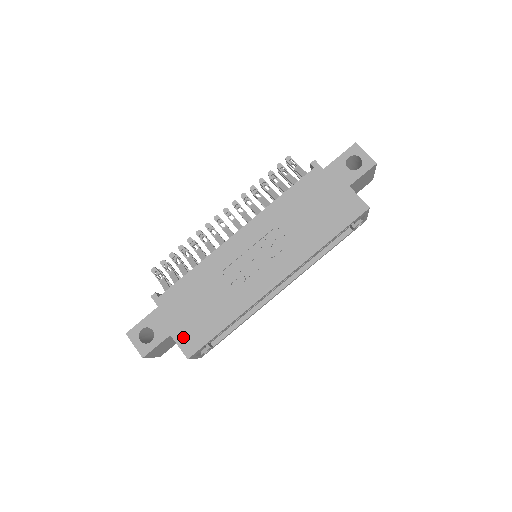
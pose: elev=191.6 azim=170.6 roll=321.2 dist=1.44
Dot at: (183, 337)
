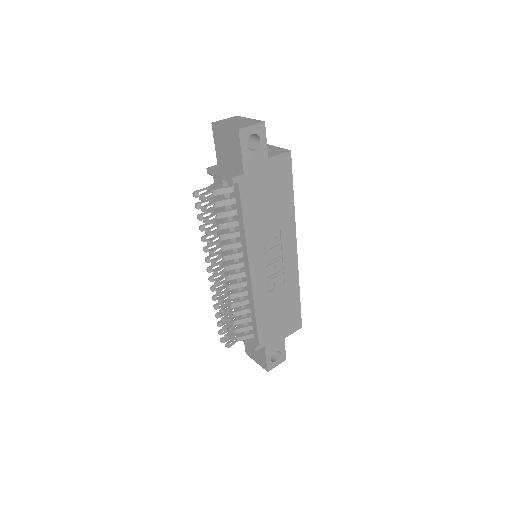
Dot at: (290, 329)
